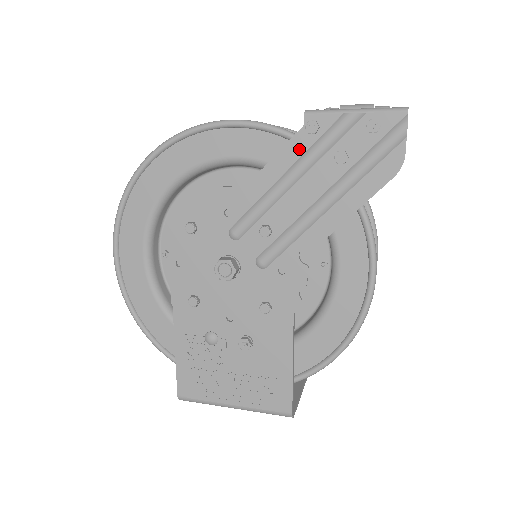
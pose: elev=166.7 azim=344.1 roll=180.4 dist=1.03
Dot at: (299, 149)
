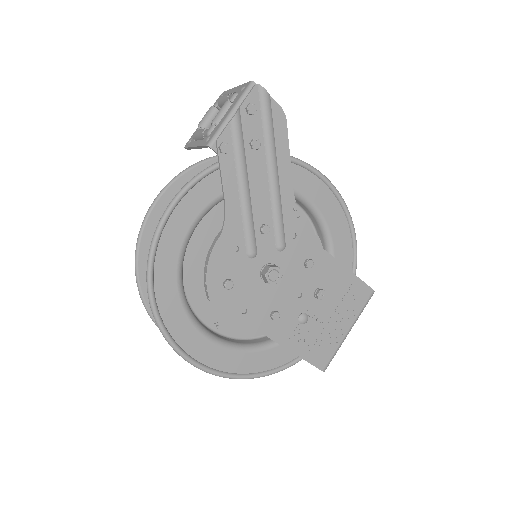
Dot at: (230, 168)
